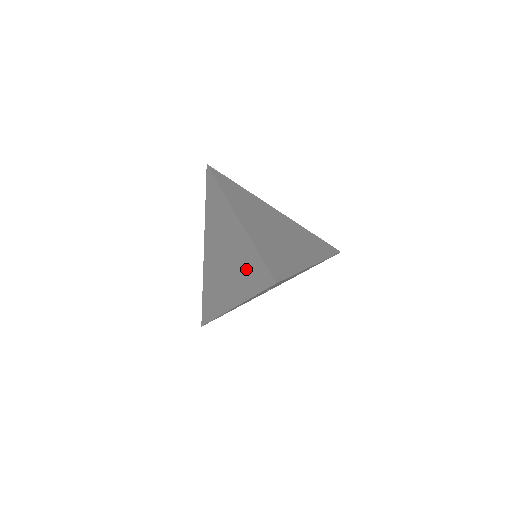
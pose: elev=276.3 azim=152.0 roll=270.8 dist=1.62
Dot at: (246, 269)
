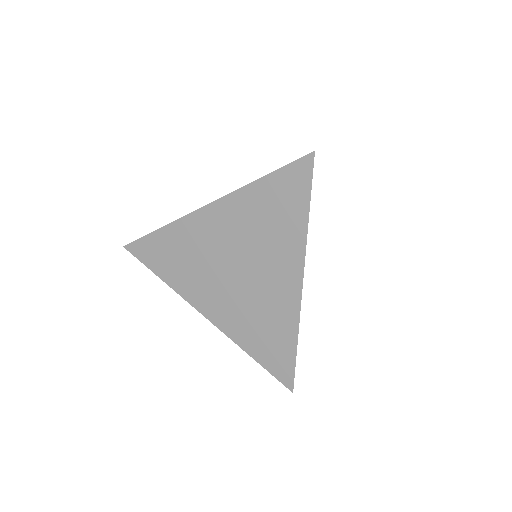
Dot at: (272, 216)
